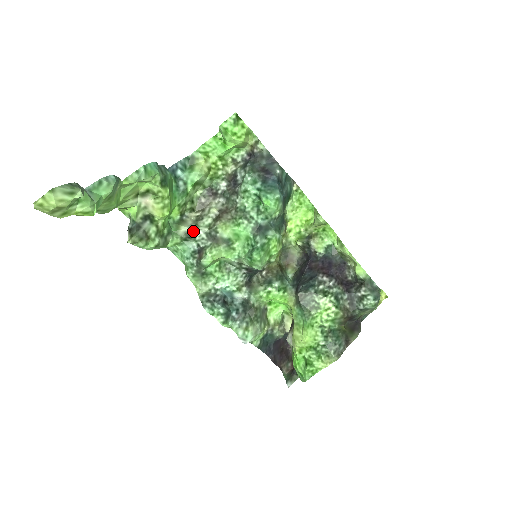
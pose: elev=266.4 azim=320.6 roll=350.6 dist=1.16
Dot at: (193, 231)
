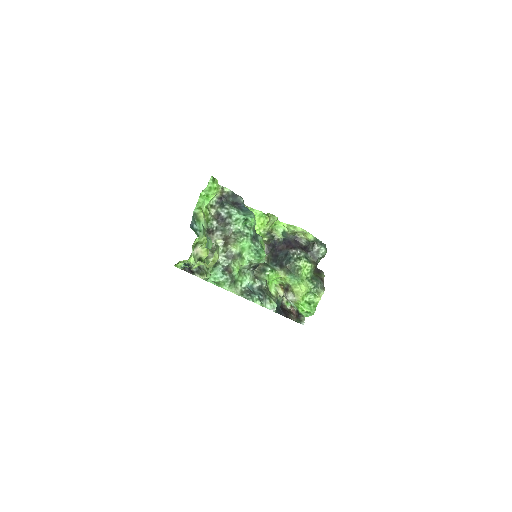
Dot at: occluded
